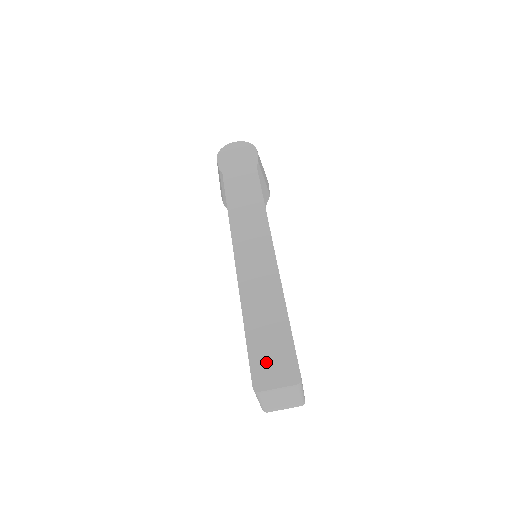
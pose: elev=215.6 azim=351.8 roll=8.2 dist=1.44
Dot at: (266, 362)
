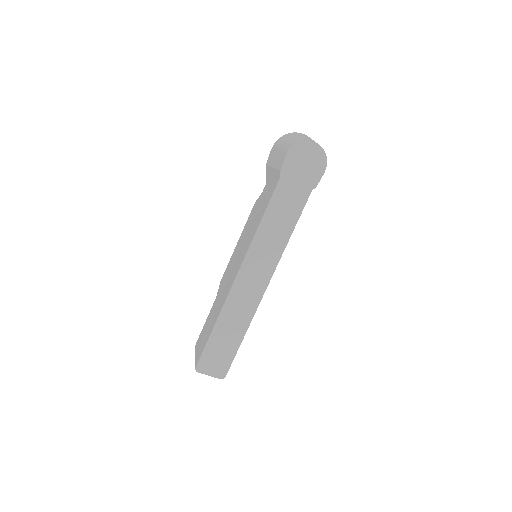
Dot at: (212, 359)
